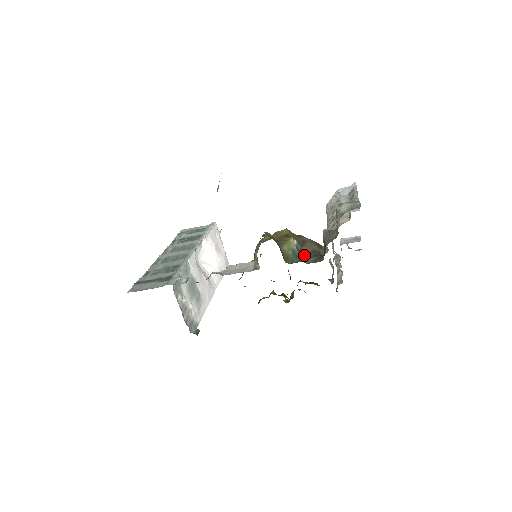
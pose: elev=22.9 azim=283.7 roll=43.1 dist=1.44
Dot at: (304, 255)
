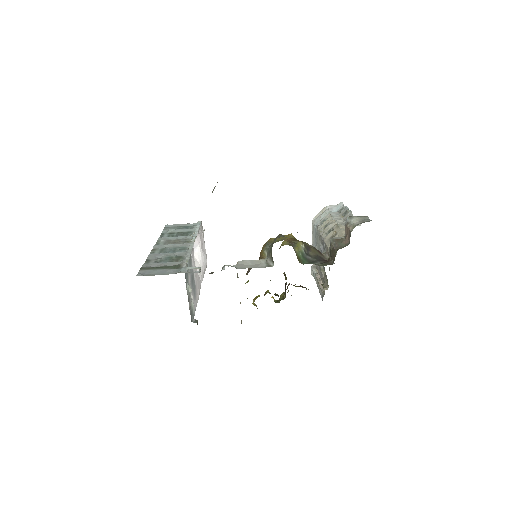
Dot at: (311, 258)
